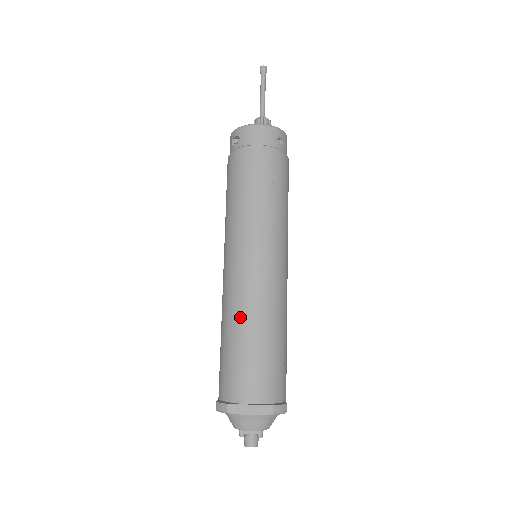
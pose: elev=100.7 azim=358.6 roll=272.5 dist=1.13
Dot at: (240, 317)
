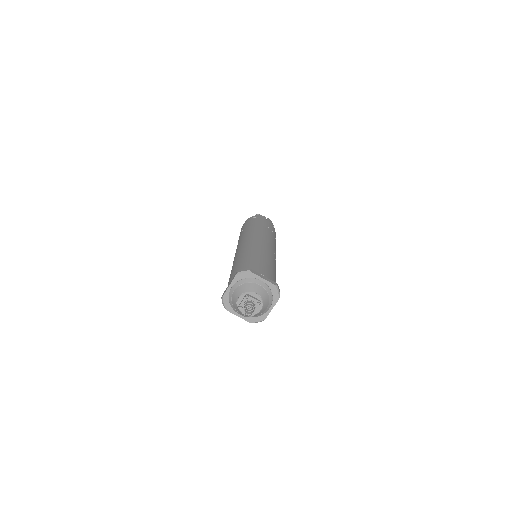
Dot at: occluded
